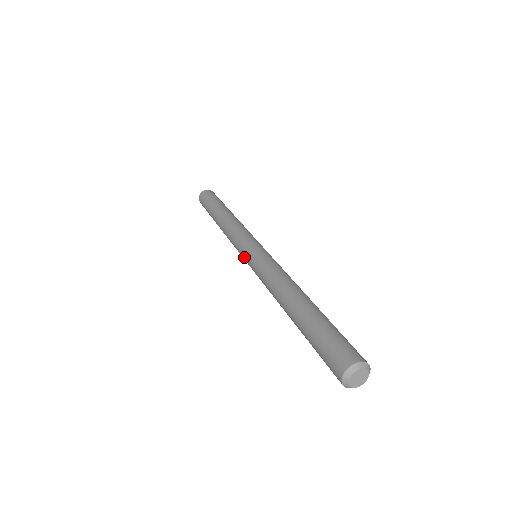
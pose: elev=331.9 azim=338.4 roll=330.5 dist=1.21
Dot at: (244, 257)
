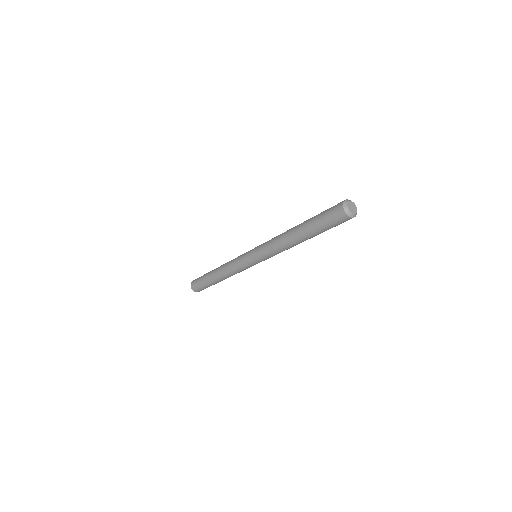
Dot at: (251, 262)
